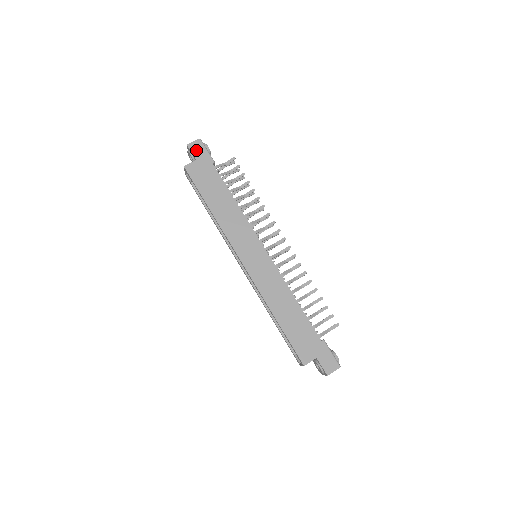
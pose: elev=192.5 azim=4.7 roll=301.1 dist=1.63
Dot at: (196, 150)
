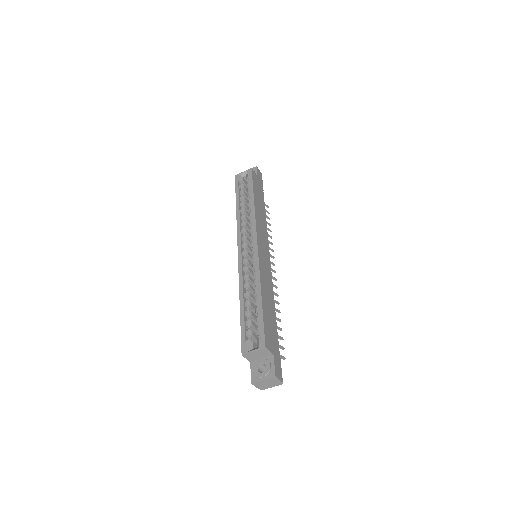
Dot at: (259, 174)
